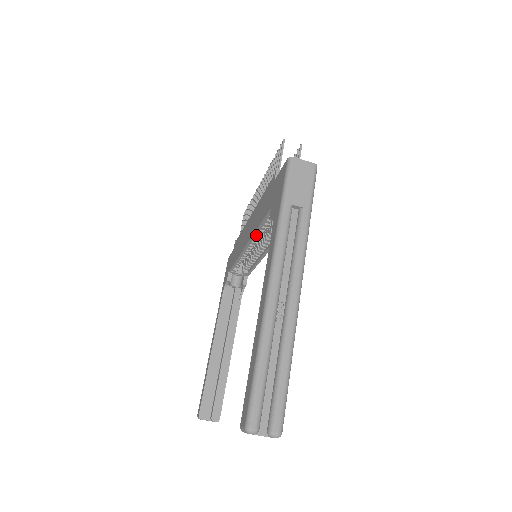
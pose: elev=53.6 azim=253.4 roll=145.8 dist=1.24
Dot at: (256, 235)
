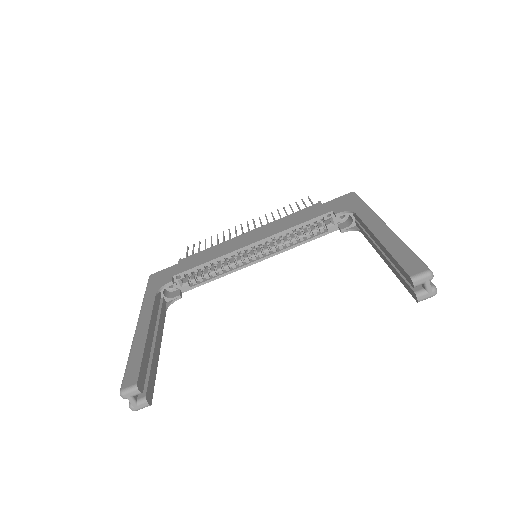
Dot at: (275, 236)
